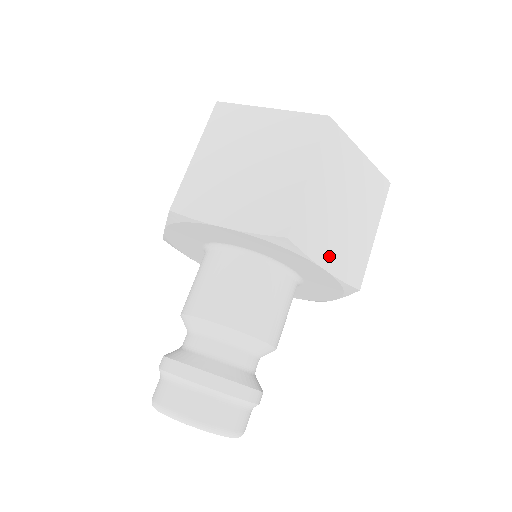
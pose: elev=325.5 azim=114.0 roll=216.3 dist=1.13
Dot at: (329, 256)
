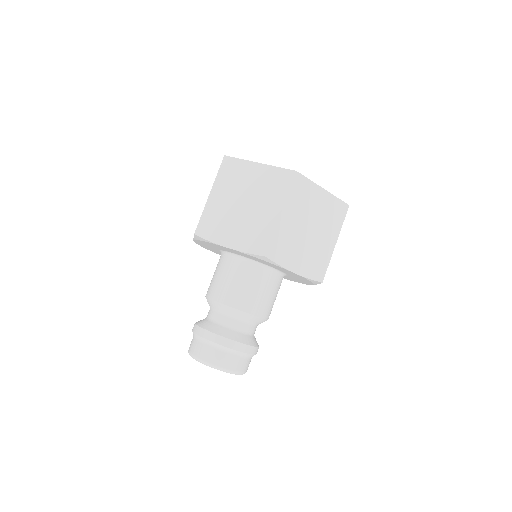
Dot at: (297, 263)
